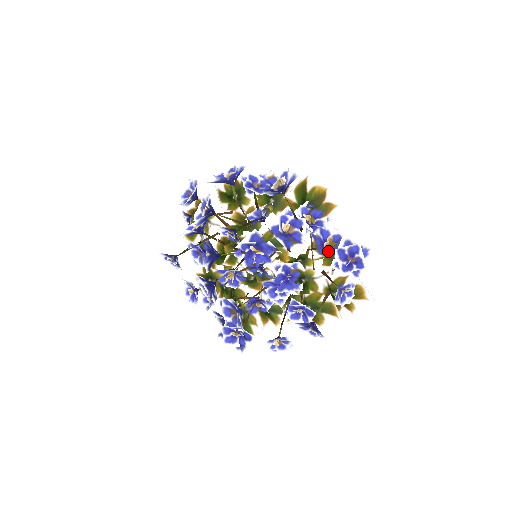
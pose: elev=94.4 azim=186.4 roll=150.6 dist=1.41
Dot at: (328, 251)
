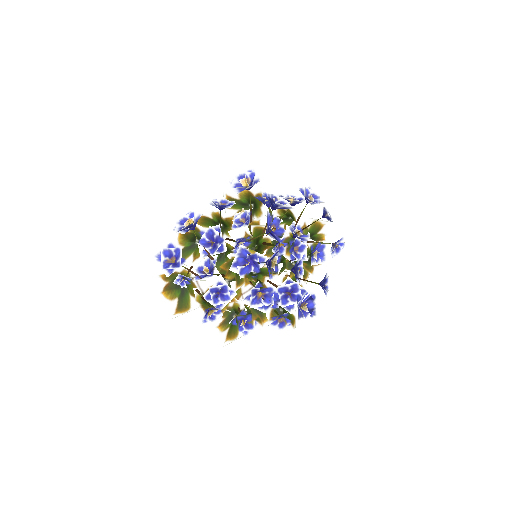
Dot at: (298, 203)
